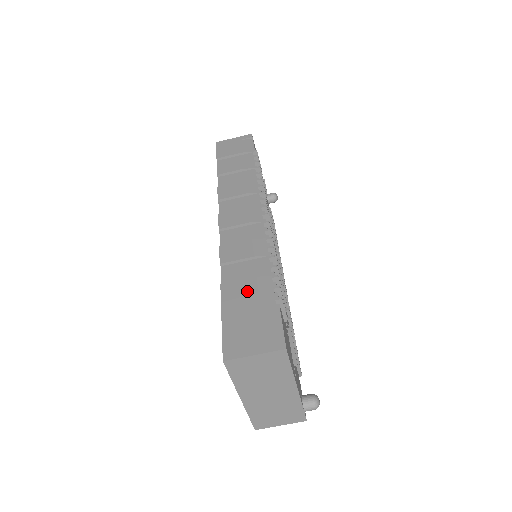
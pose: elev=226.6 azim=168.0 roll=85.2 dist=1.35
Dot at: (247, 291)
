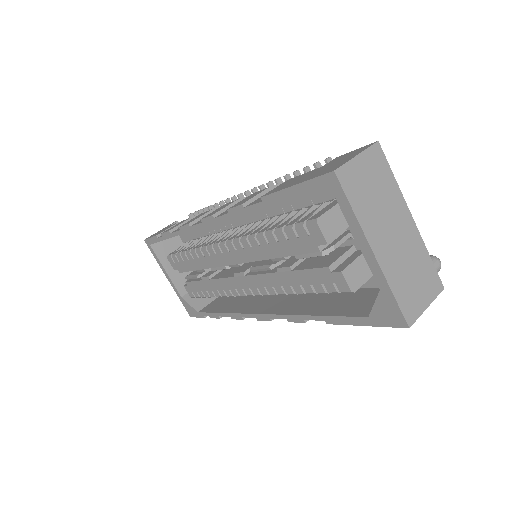
Dot at: (292, 180)
